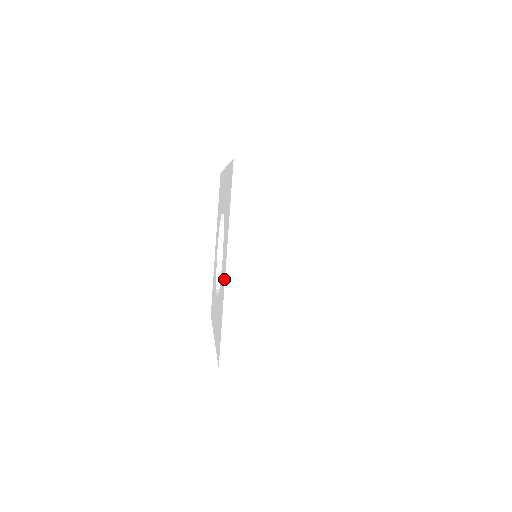
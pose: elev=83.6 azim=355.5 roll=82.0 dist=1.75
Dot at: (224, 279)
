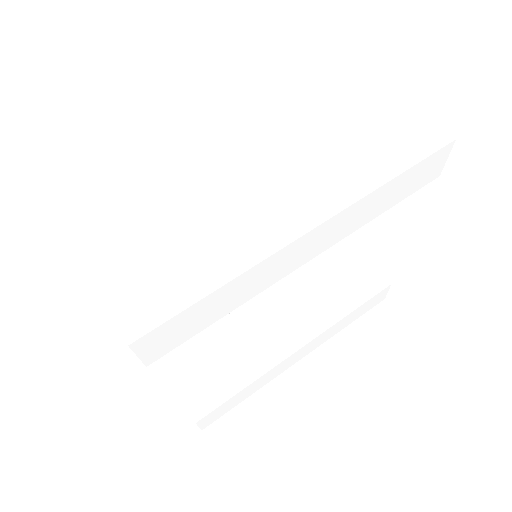
Dot at: occluded
